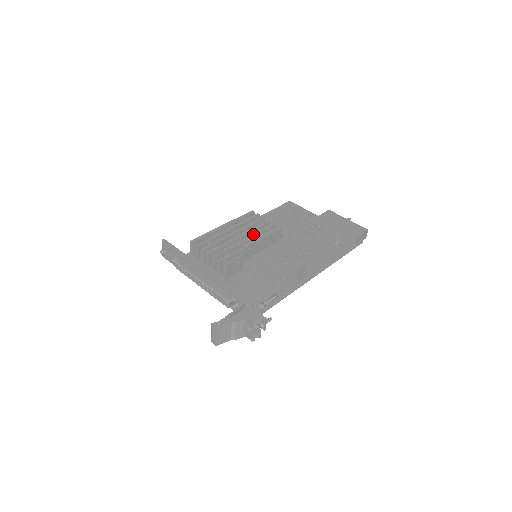
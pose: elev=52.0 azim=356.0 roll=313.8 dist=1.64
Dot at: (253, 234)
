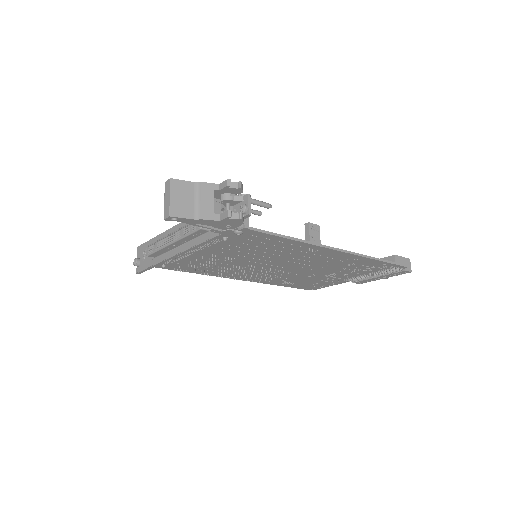
Dot at: occluded
